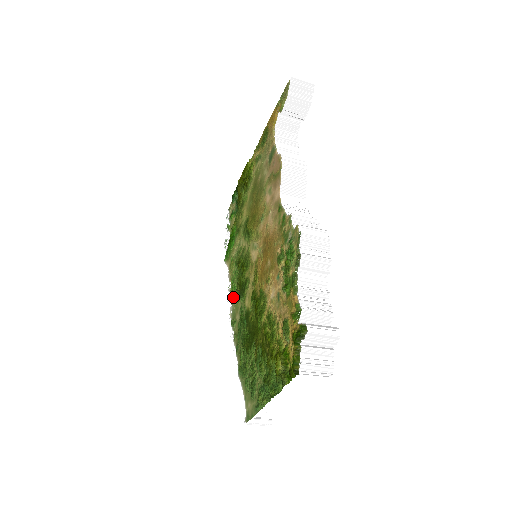
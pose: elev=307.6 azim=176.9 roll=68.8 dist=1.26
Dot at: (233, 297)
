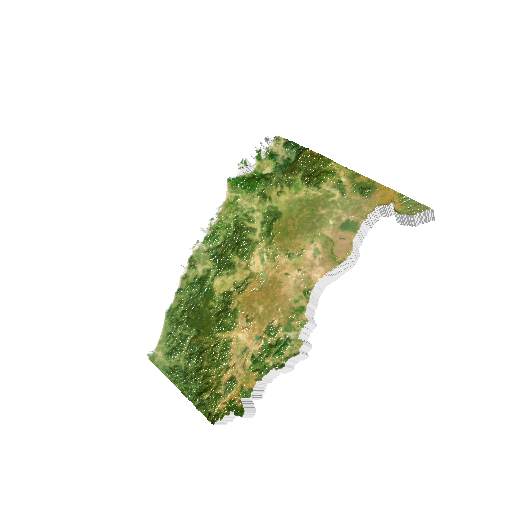
Dot at: (209, 241)
